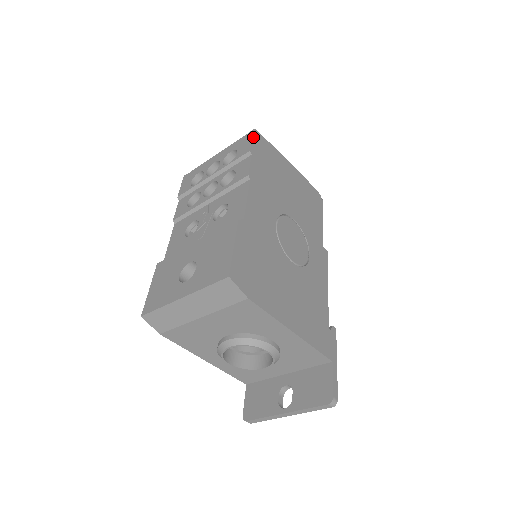
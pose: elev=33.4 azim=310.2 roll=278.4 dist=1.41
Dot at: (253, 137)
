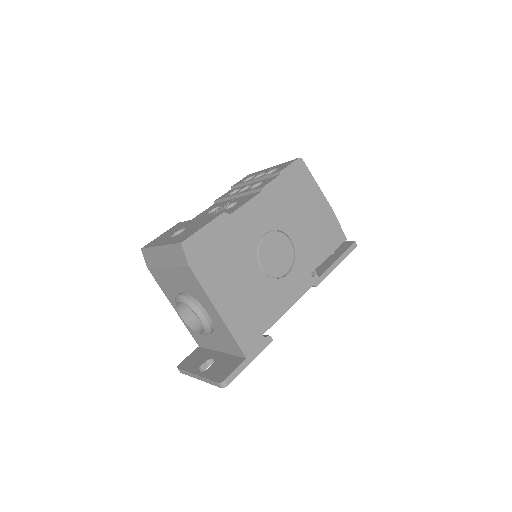
Dot at: (293, 163)
